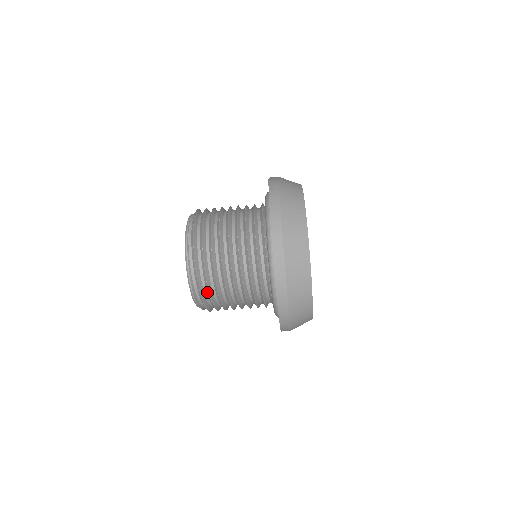
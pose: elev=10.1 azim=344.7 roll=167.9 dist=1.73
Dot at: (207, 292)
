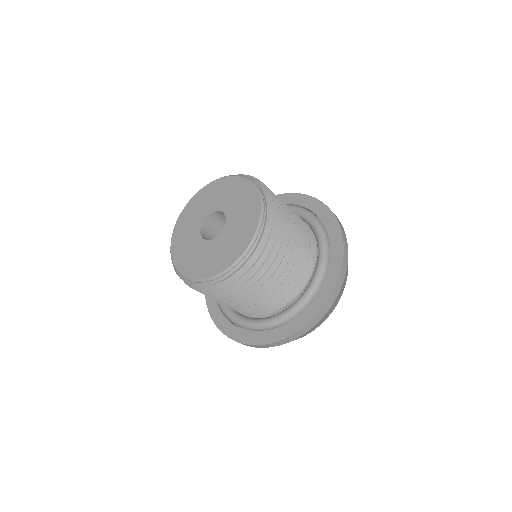
Dot at: (246, 274)
